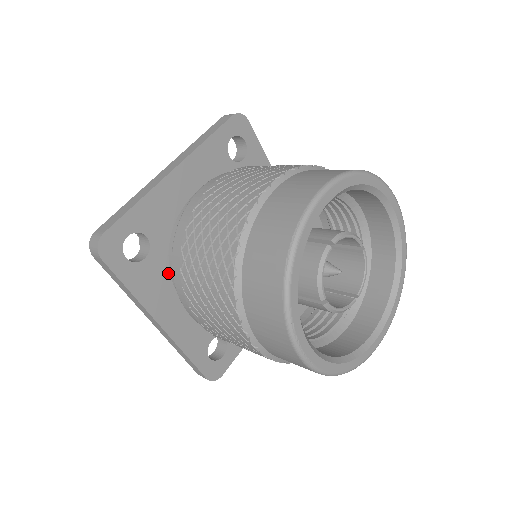
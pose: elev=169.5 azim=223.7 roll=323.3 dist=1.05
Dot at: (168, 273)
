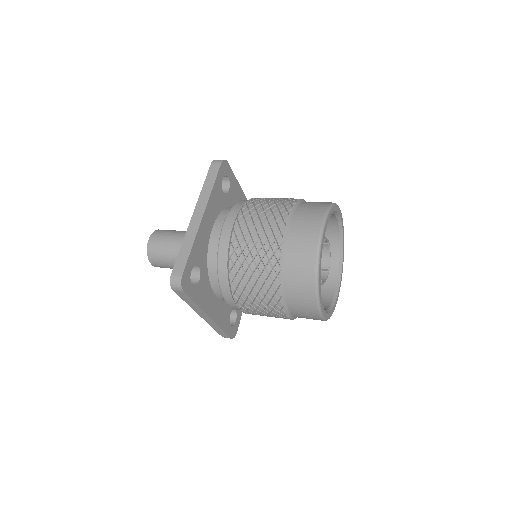
Dot at: (209, 283)
